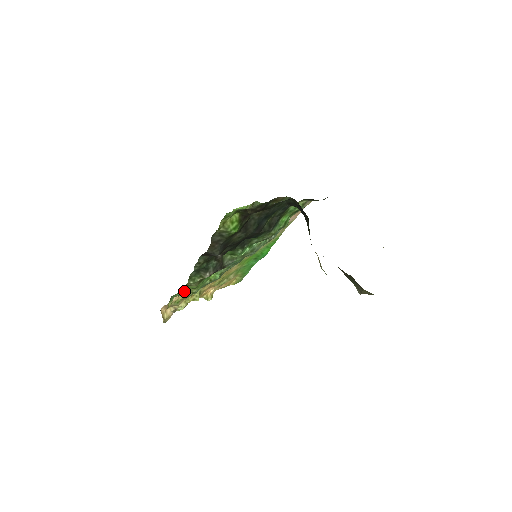
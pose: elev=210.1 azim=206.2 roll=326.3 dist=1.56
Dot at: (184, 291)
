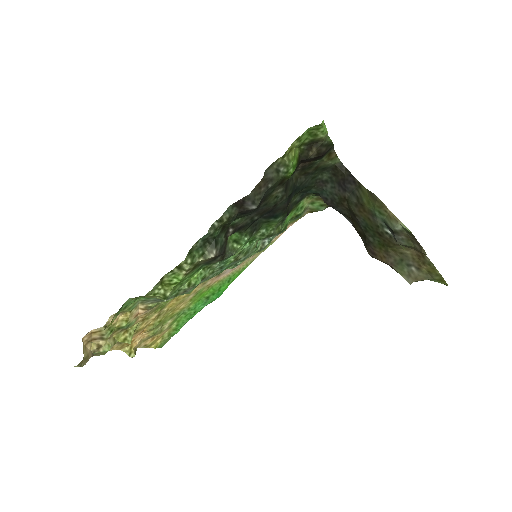
Dot at: (156, 288)
